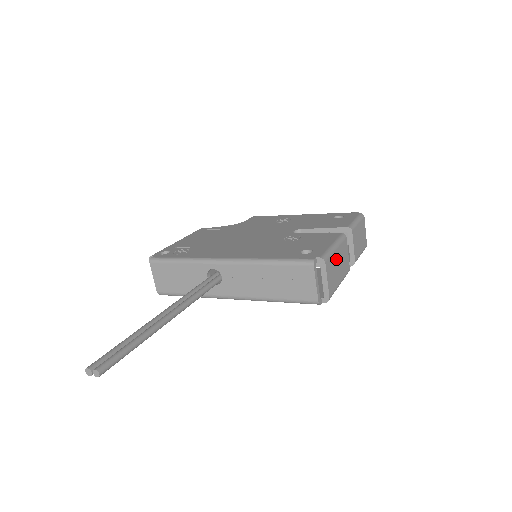
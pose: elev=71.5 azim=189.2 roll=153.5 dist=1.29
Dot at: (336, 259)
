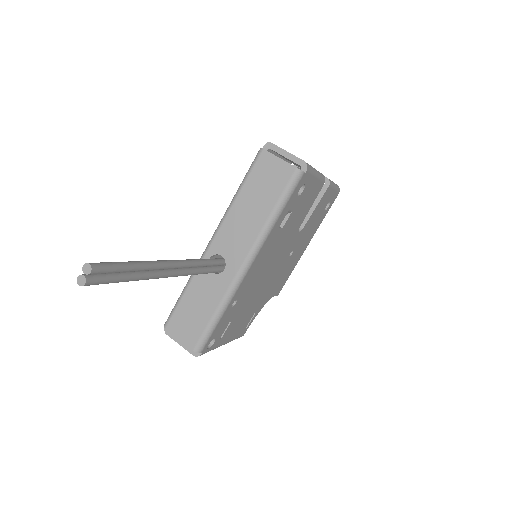
Dot at: occluded
